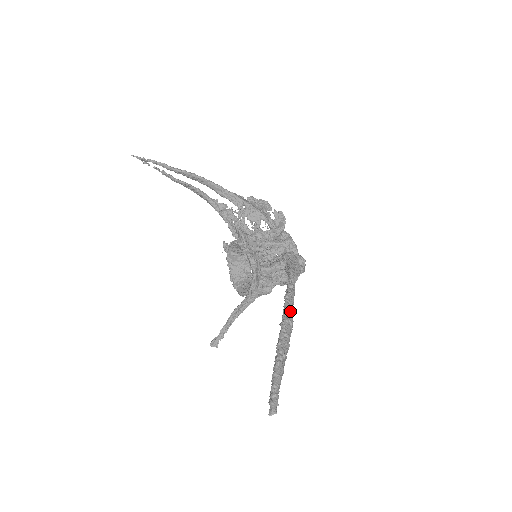
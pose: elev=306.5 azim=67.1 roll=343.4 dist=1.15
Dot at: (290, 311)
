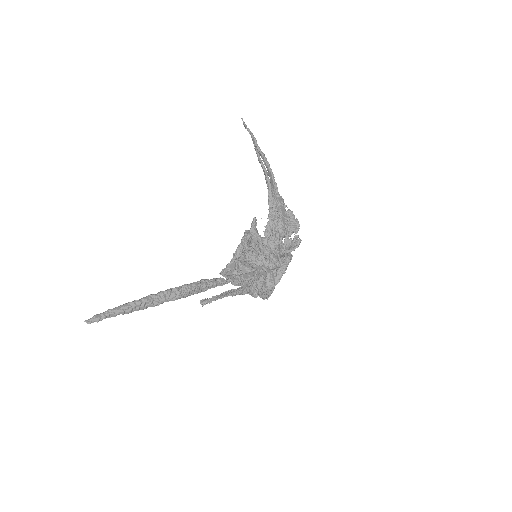
Dot at: (189, 288)
